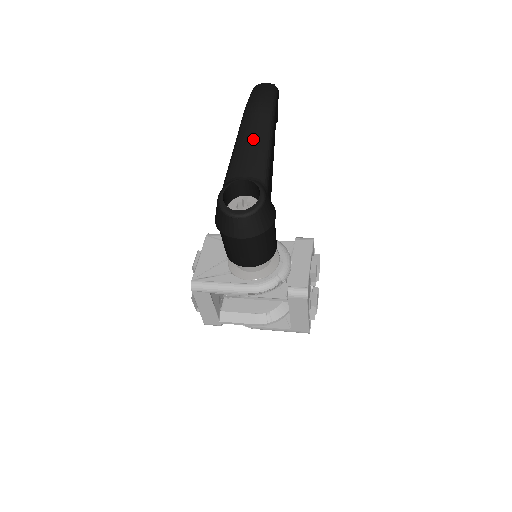
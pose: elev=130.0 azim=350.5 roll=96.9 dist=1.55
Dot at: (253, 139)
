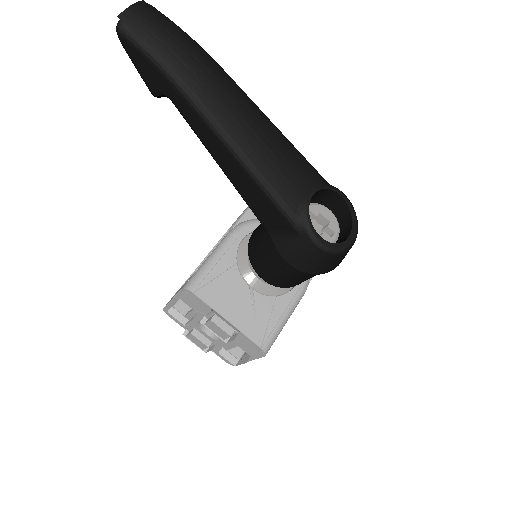
Dot at: (257, 129)
